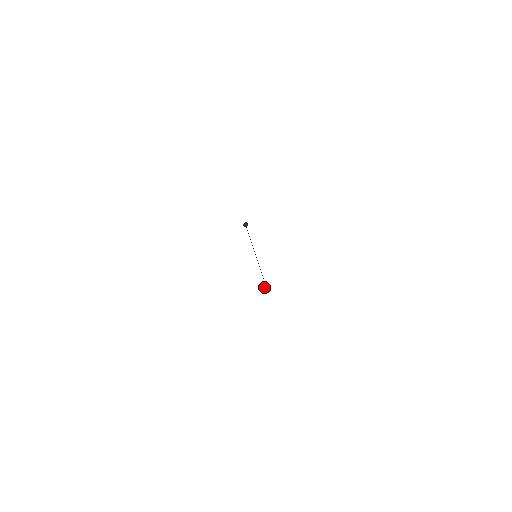
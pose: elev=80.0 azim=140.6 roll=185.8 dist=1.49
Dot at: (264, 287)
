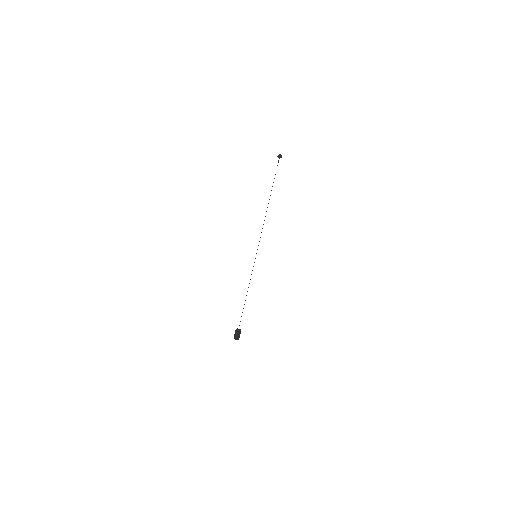
Dot at: occluded
